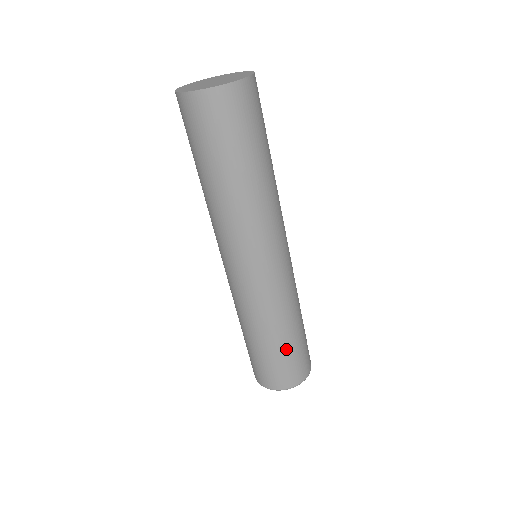
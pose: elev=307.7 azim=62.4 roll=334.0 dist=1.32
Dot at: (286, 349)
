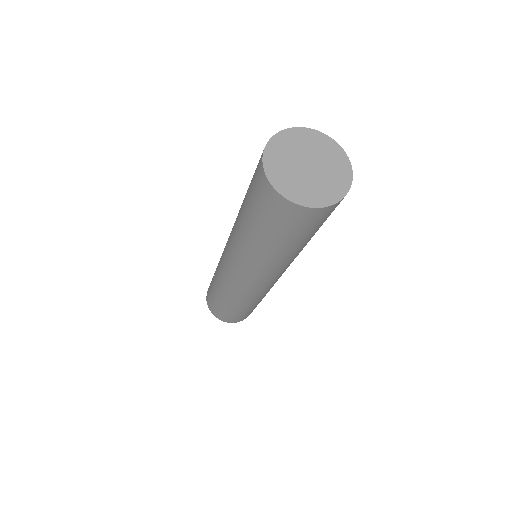
Dot at: (225, 308)
